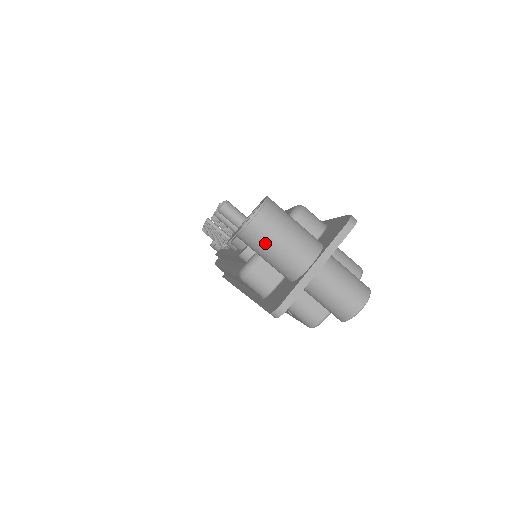
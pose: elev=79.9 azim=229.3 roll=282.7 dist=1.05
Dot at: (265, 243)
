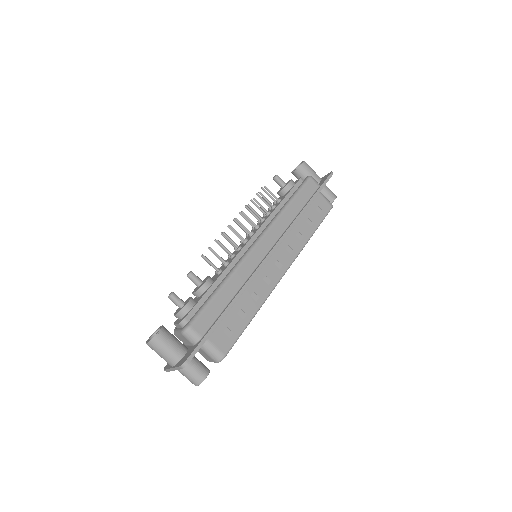
Dot at: occluded
